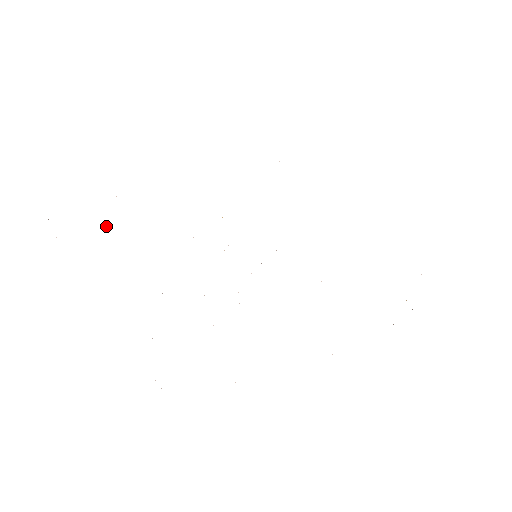
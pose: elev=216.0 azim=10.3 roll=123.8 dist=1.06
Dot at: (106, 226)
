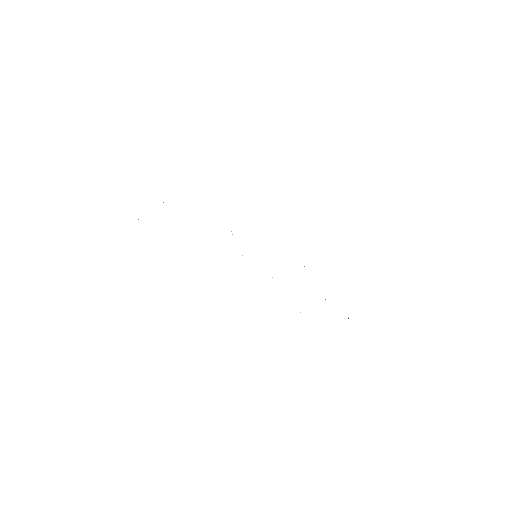
Dot at: occluded
